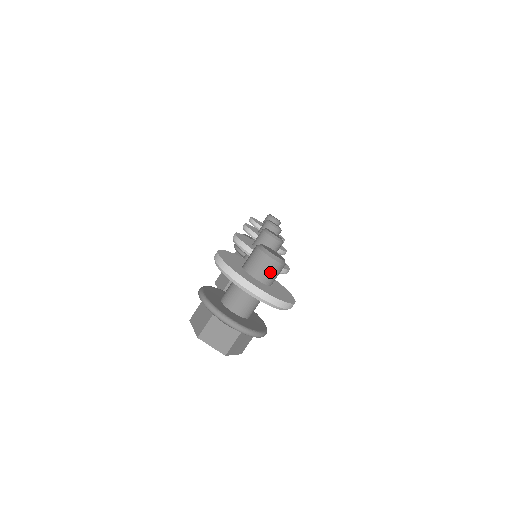
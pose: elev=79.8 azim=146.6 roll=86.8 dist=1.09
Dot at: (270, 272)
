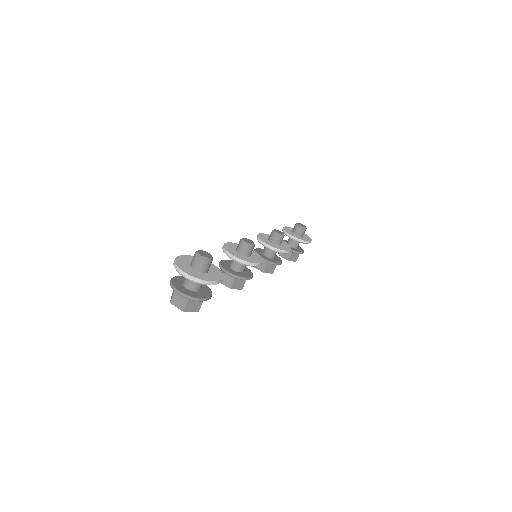
Dot at: (201, 265)
